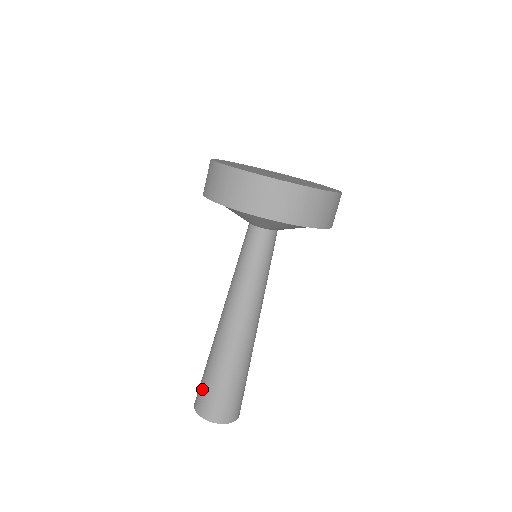
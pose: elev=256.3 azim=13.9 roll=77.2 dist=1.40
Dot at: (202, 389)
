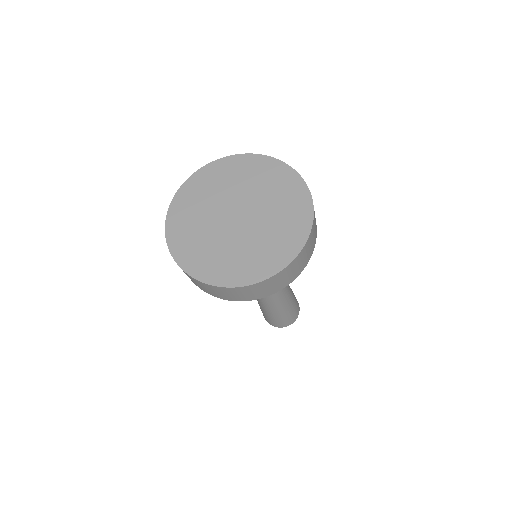
Dot at: occluded
